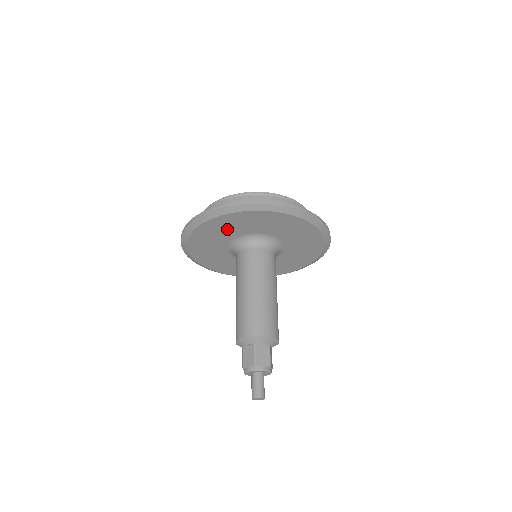
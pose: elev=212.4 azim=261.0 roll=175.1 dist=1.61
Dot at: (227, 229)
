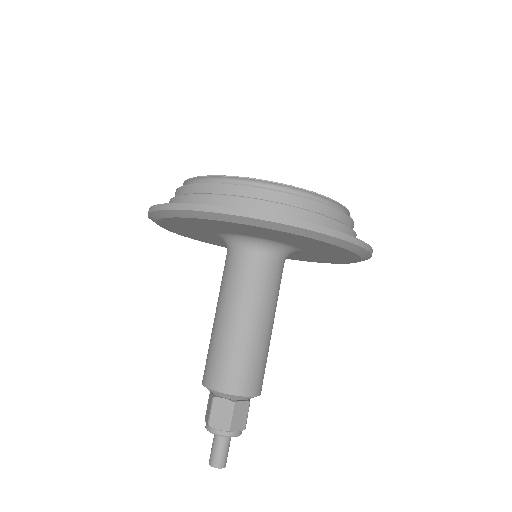
Dot at: (242, 230)
